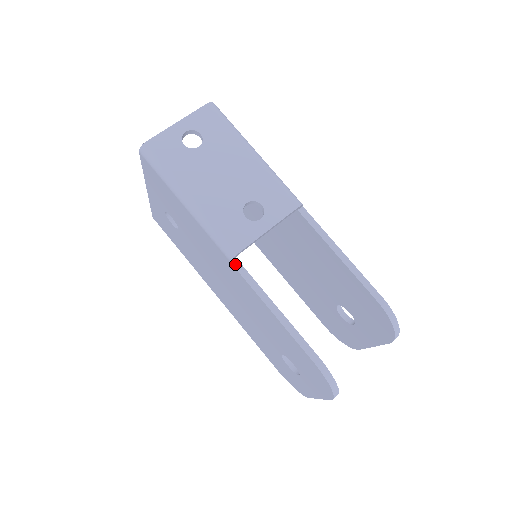
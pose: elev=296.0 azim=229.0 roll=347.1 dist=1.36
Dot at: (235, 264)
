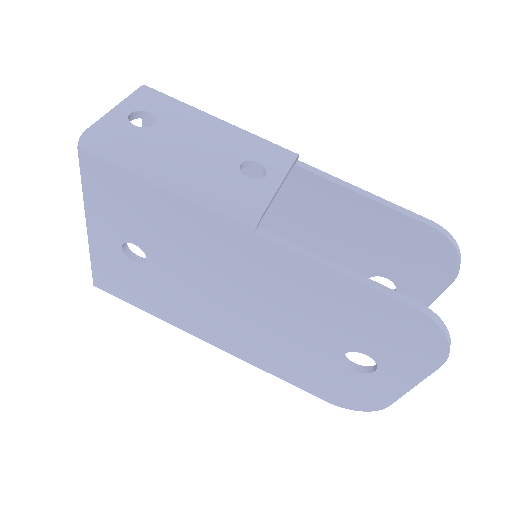
Dot at: (261, 233)
